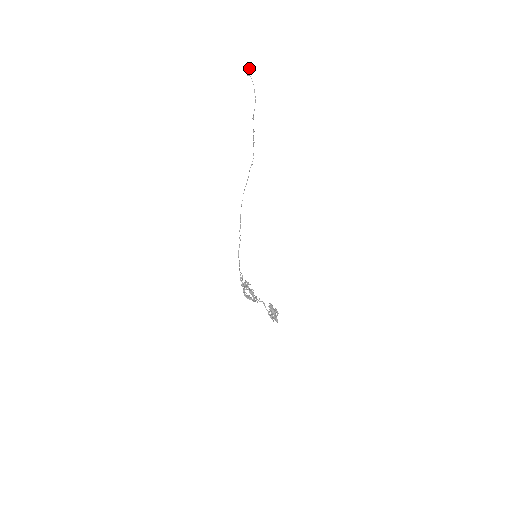
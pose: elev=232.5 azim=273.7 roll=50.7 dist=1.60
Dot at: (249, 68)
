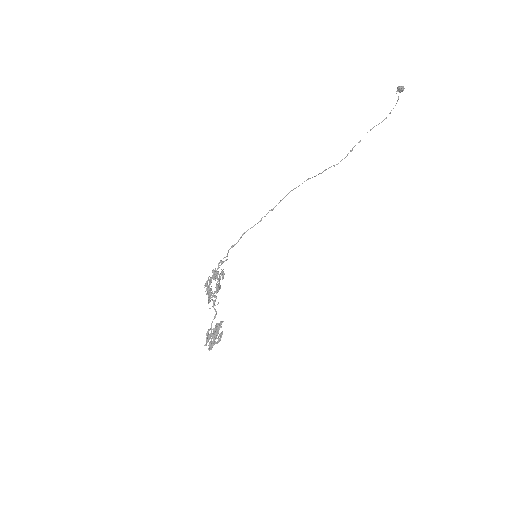
Dot at: occluded
